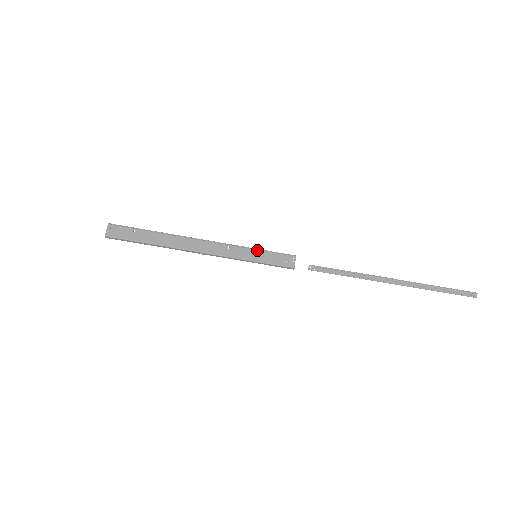
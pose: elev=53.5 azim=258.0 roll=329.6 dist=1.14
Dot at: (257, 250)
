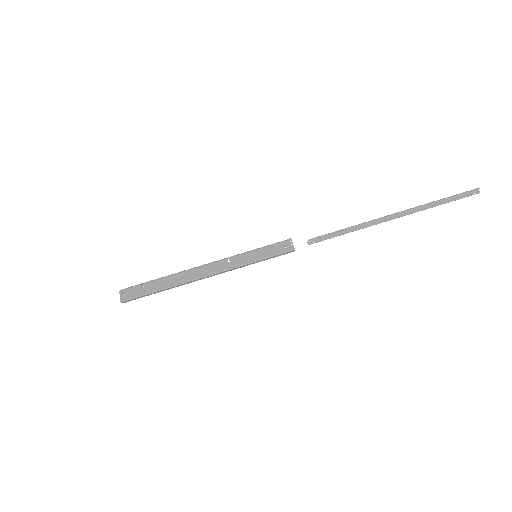
Dot at: (254, 250)
